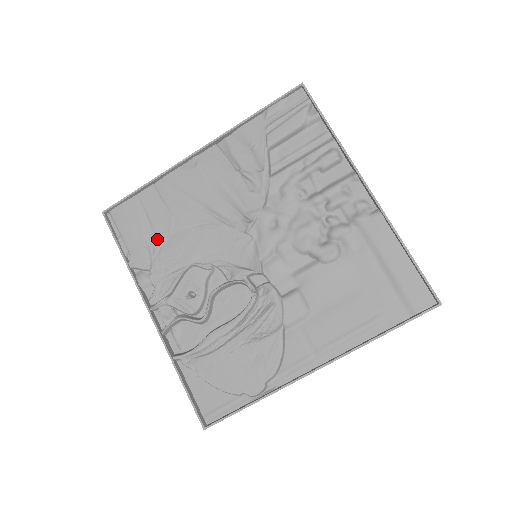
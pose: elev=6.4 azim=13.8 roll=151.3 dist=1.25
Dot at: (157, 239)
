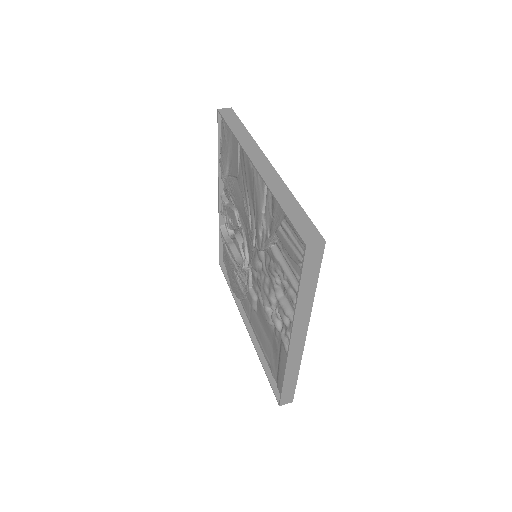
Dot at: (231, 169)
